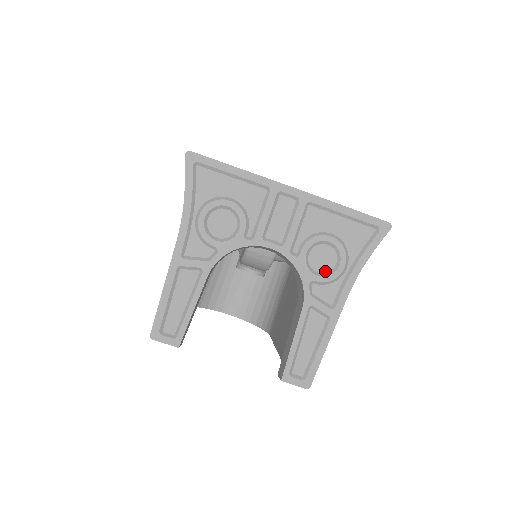
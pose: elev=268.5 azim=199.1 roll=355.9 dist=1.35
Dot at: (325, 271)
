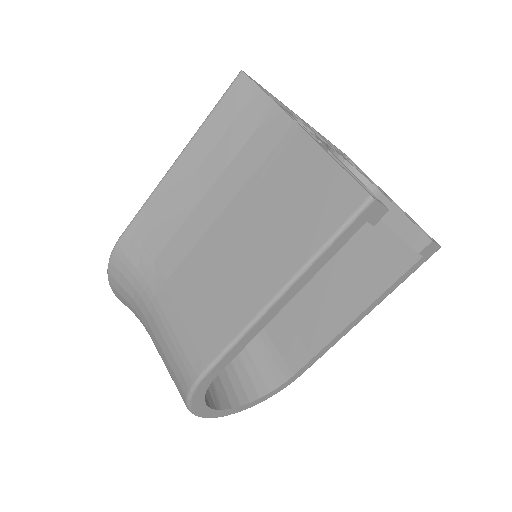
Dot at: occluded
